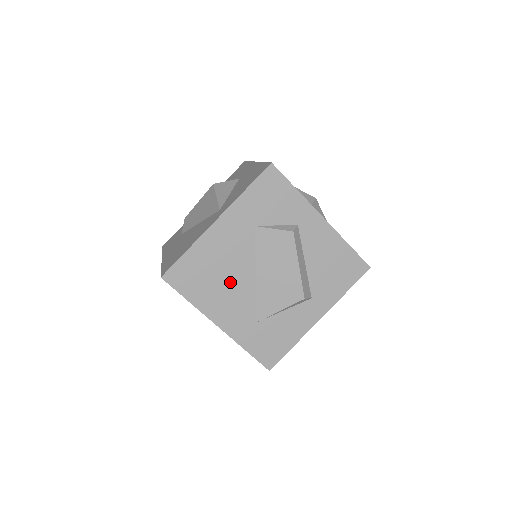
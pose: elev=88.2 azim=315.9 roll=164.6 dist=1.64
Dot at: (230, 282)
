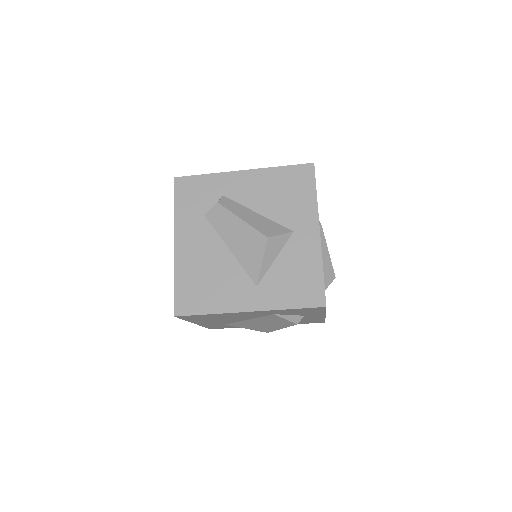
Dot at: (225, 319)
